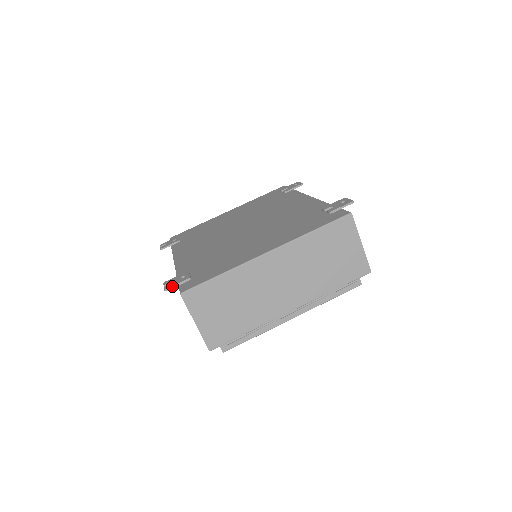
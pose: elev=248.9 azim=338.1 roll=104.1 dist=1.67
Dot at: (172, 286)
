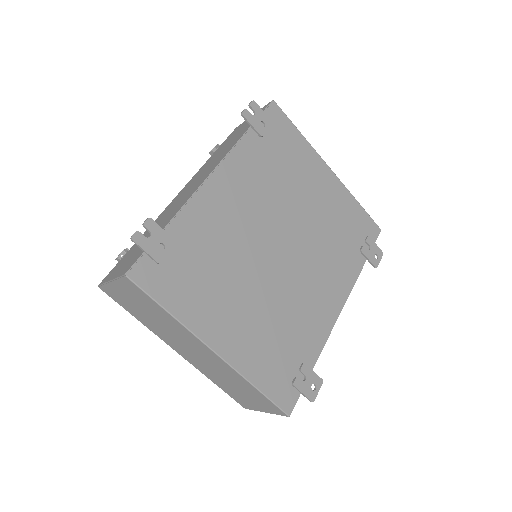
Dot at: (140, 246)
